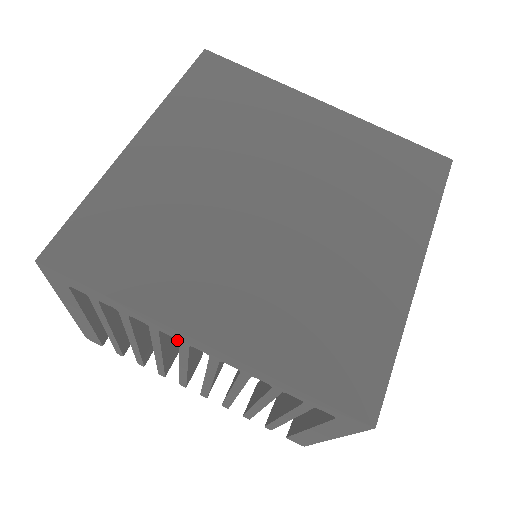
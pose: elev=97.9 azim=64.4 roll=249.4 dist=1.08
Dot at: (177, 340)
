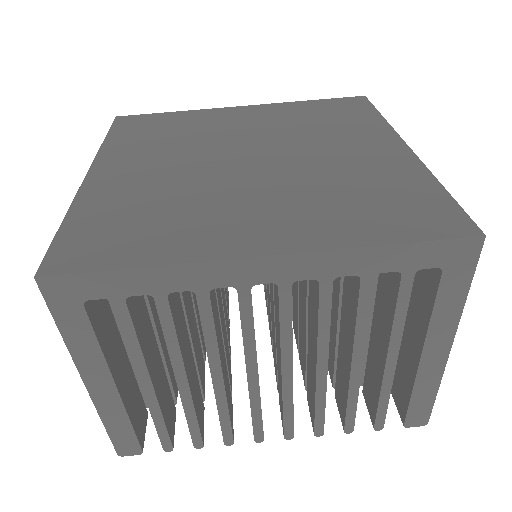
Dot at: (226, 374)
